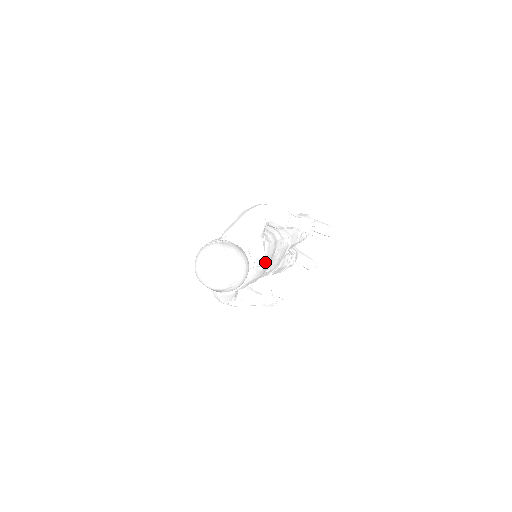
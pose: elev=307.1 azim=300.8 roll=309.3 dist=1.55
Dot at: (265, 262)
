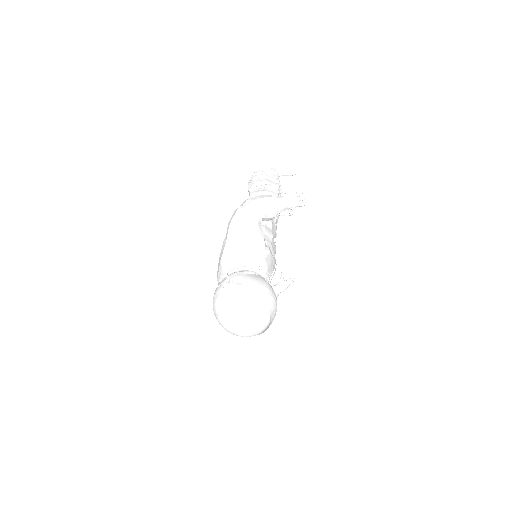
Dot at: (274, 263)
